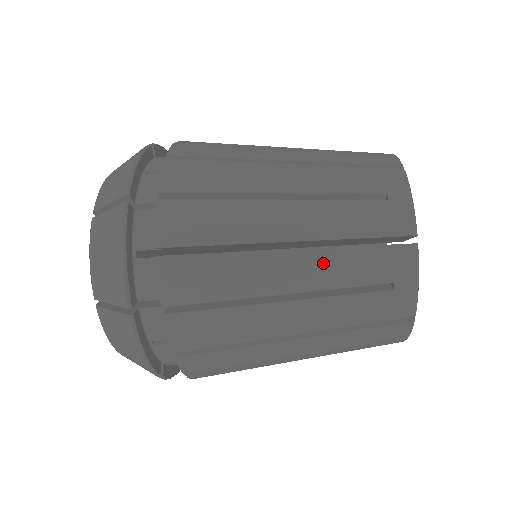
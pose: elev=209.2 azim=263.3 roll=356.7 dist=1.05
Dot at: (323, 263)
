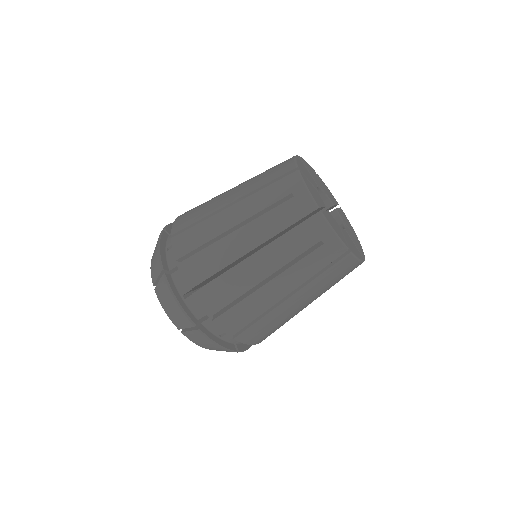
Dot at: (276, 252)
